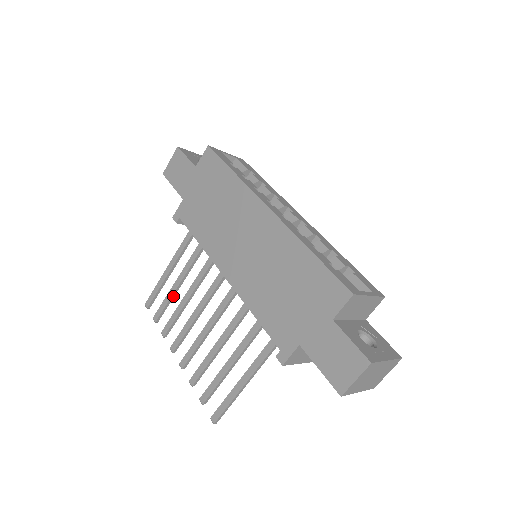
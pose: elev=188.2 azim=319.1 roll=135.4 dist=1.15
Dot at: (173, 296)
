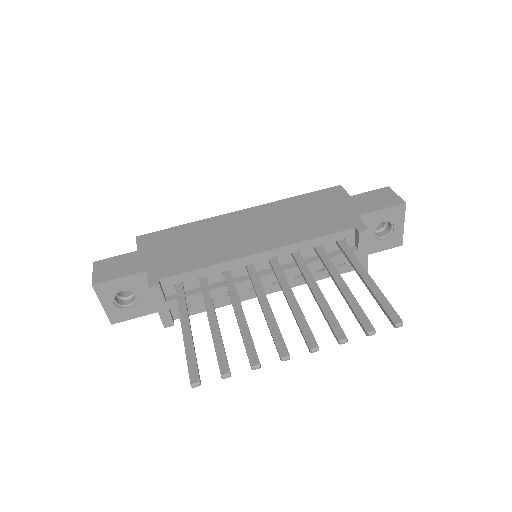
Dot at: (220, 335)
